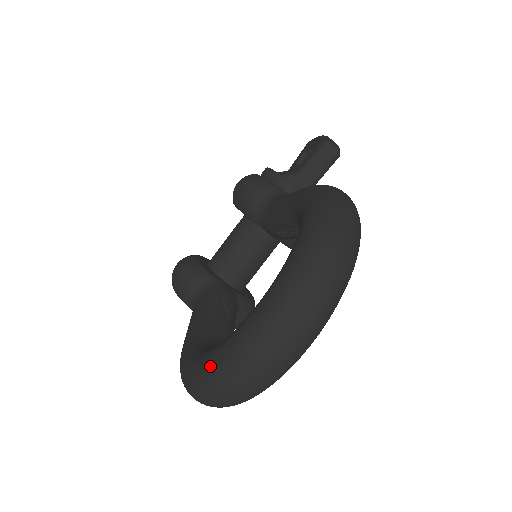
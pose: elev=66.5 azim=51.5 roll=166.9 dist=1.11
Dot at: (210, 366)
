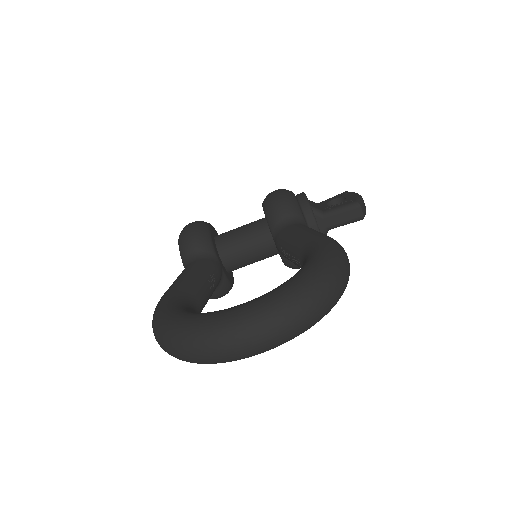
Dot at: (184, 325)
